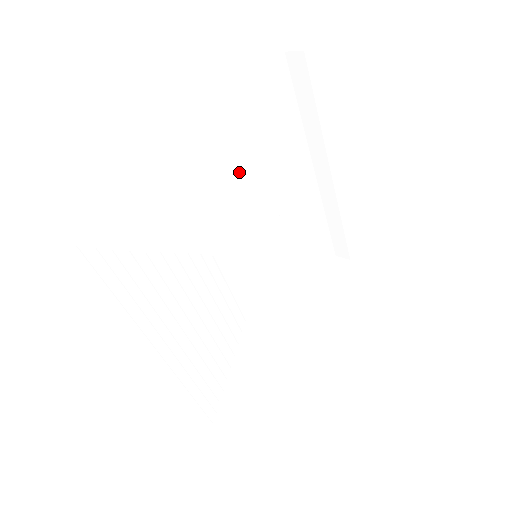
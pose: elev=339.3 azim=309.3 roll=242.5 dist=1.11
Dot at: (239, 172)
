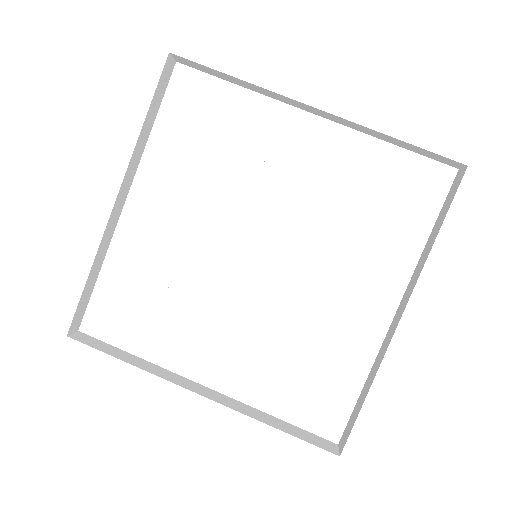
Dot at: (183, 199)
